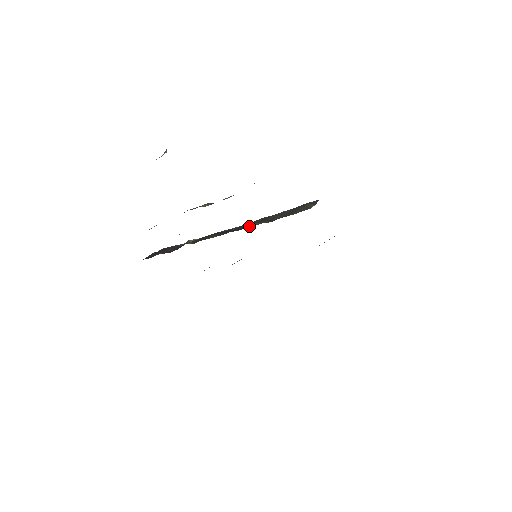
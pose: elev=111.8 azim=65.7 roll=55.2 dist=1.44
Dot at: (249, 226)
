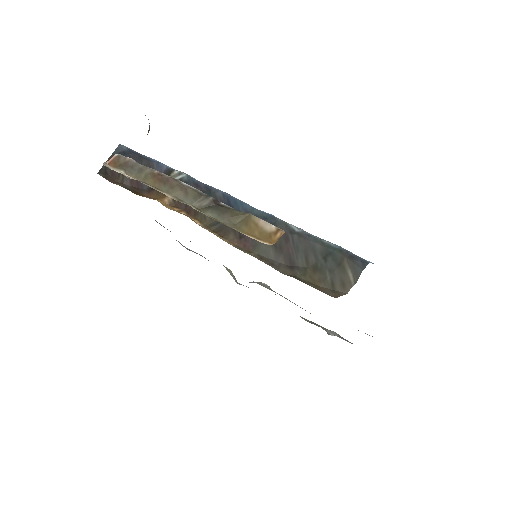
Dot at: (257, 251)
